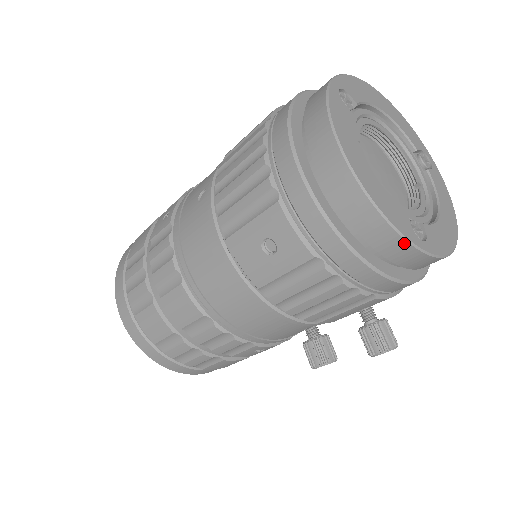
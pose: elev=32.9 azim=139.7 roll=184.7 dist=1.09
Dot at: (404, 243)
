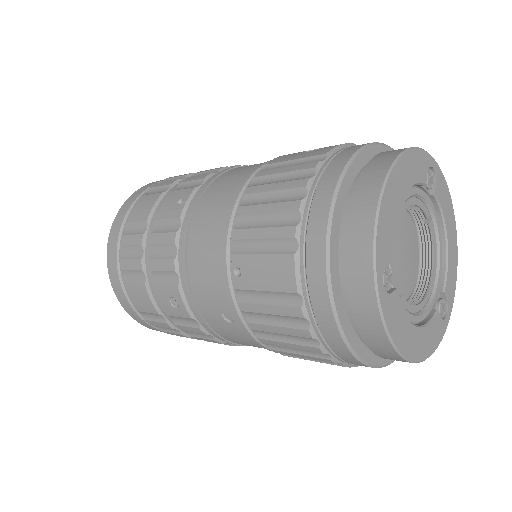
Dot at: occluded
